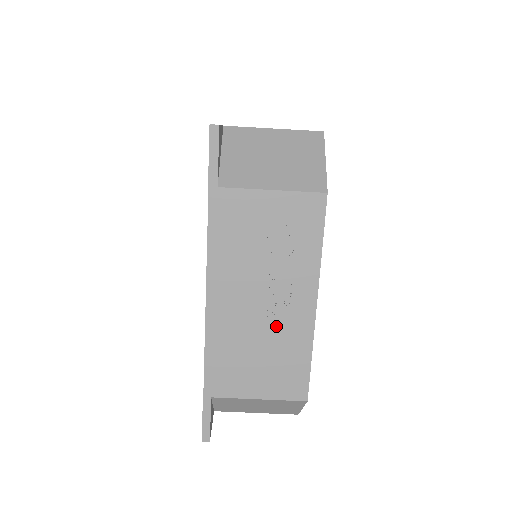
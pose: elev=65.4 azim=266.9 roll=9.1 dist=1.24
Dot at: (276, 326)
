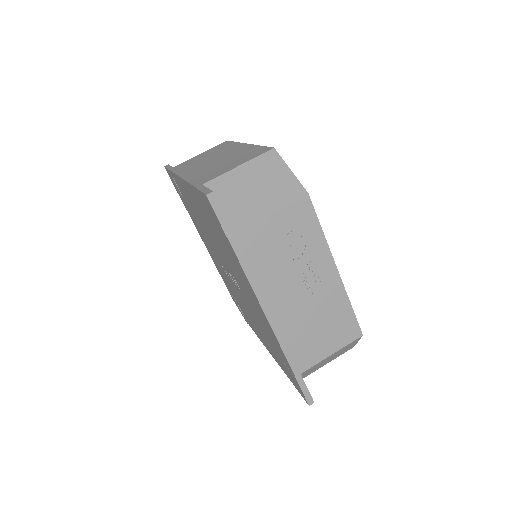
Dot at: (319, 301)
